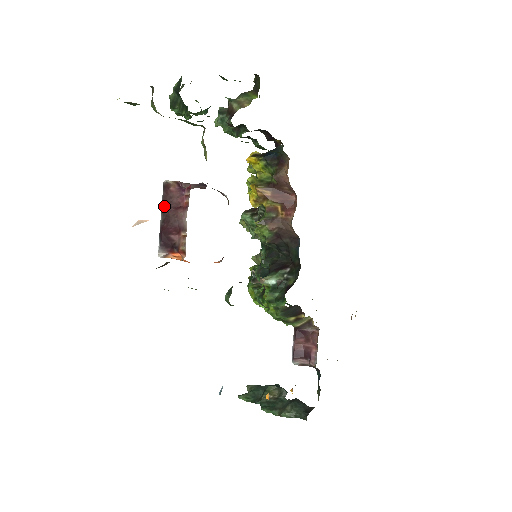
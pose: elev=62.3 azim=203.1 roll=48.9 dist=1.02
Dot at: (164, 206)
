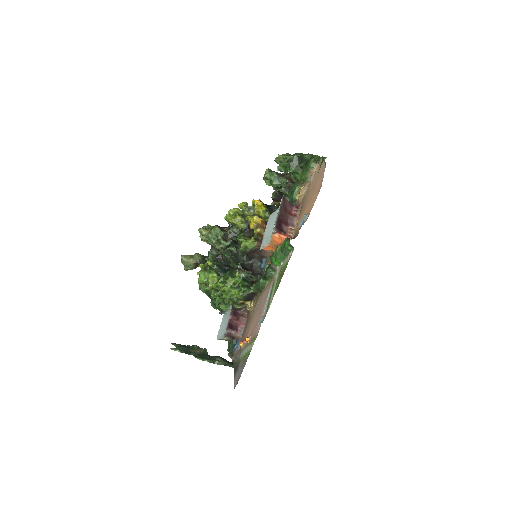
Dot at: (283, 208)
